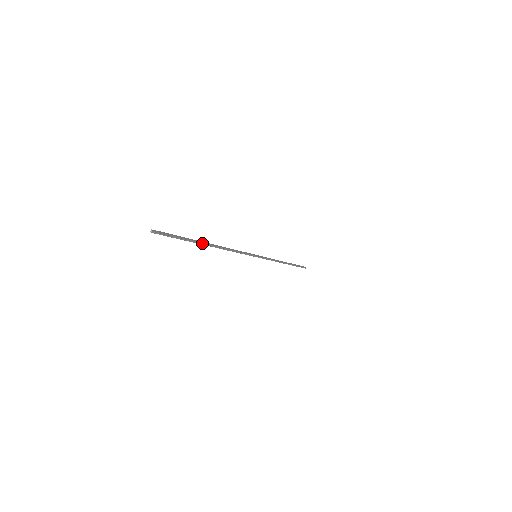
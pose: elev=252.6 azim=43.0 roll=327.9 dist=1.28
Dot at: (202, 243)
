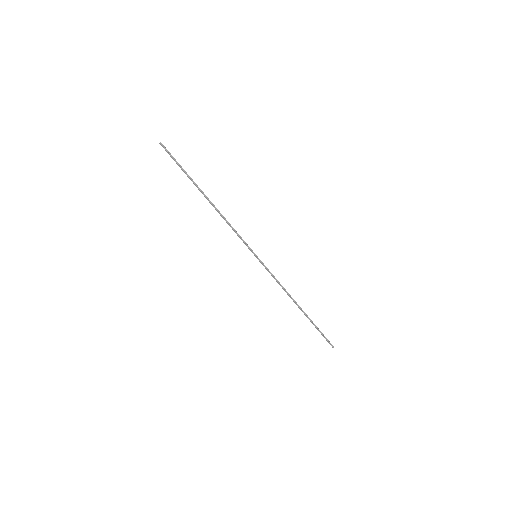
Dot at: (199, 188)
